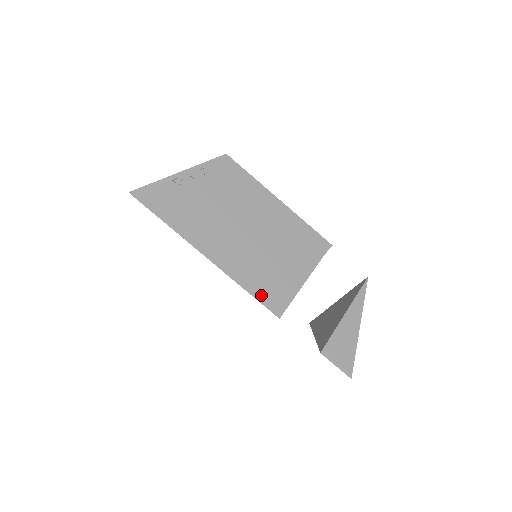
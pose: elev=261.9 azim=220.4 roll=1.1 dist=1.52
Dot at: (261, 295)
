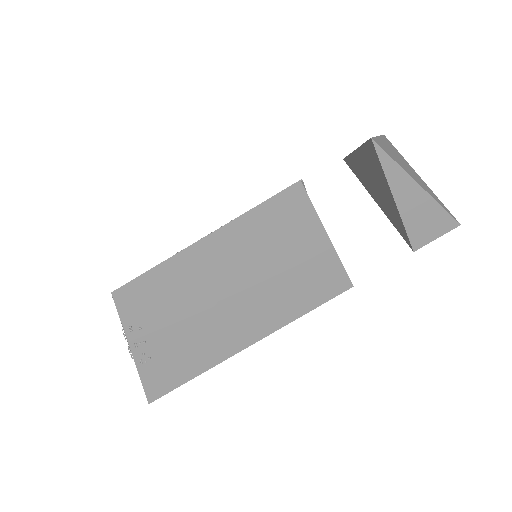
Dot at: (318, 299)
